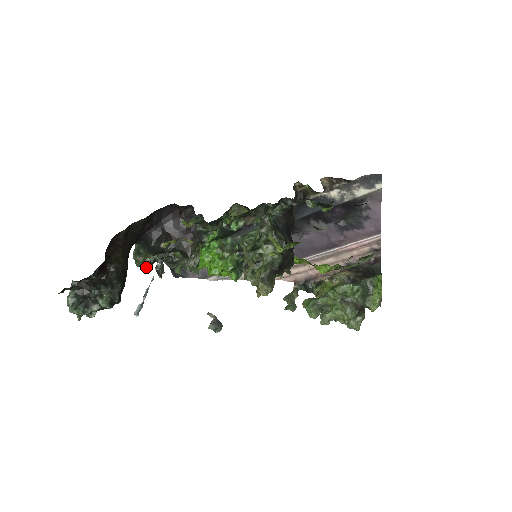
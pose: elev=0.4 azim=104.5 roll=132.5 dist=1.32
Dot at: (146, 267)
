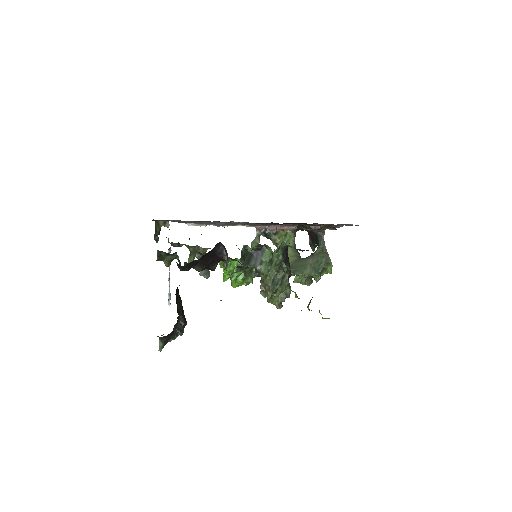
Dot at: occluded
